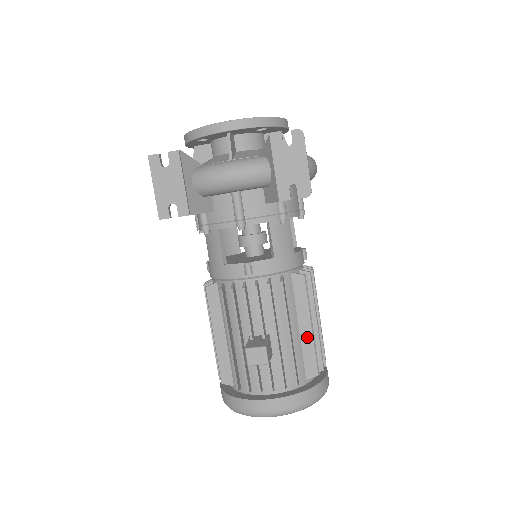
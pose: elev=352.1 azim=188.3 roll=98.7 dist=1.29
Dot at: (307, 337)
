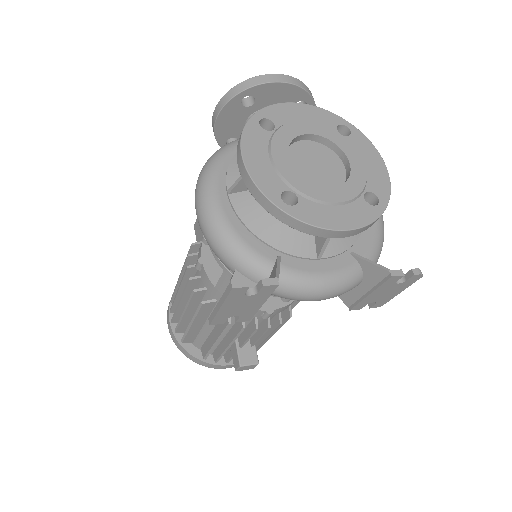
Dot at: occluded
